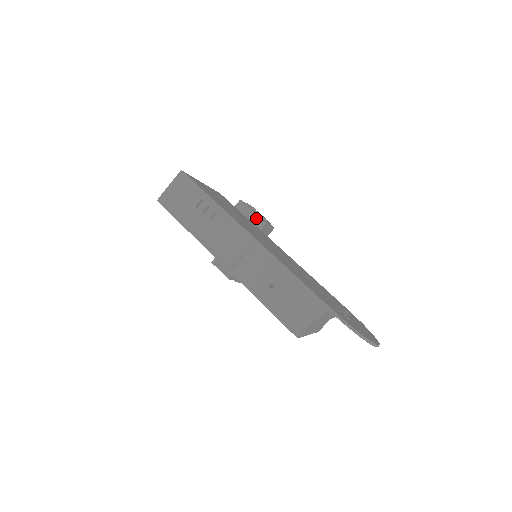
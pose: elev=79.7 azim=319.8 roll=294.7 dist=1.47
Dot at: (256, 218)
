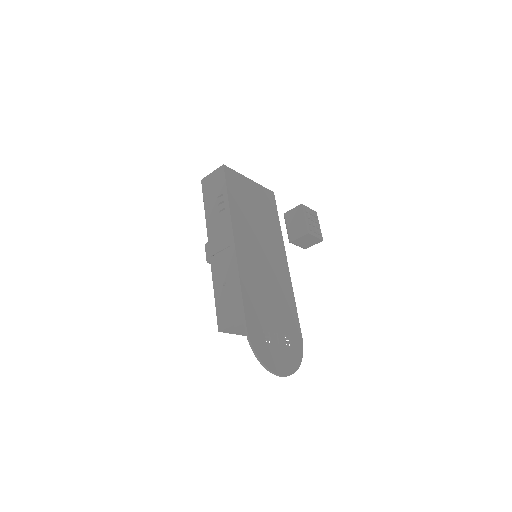
Dot at: (304, 225)
